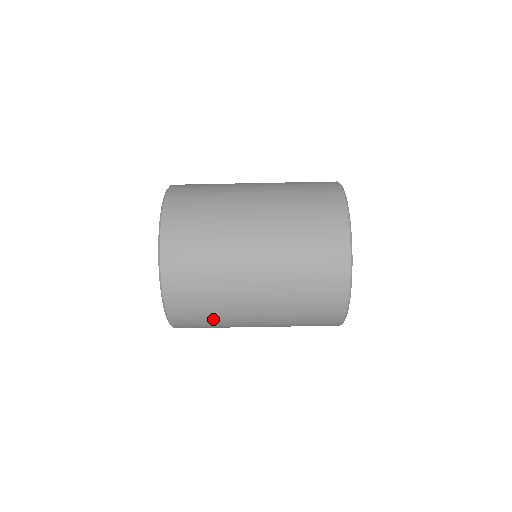
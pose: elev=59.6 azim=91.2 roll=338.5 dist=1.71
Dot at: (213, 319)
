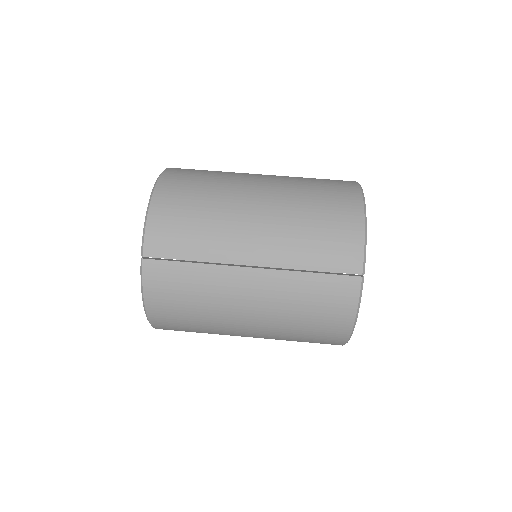
Dot at: (206, 194)
